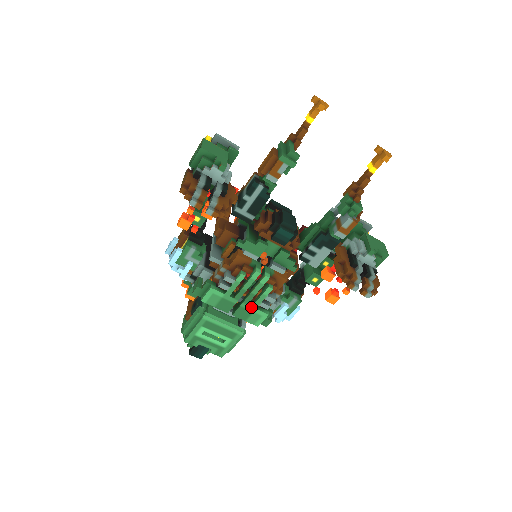
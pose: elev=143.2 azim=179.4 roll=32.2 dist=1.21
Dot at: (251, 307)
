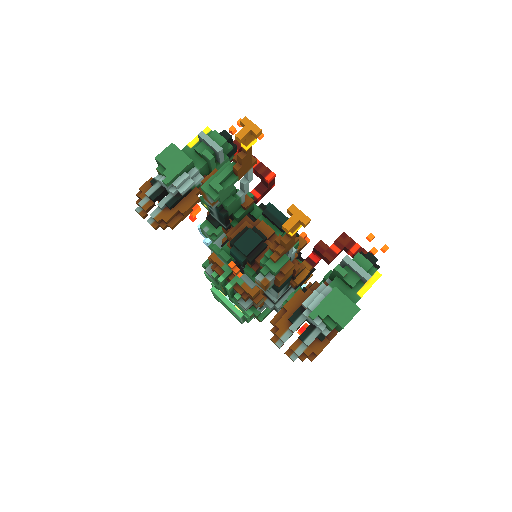
Dot at: (235, 302)
